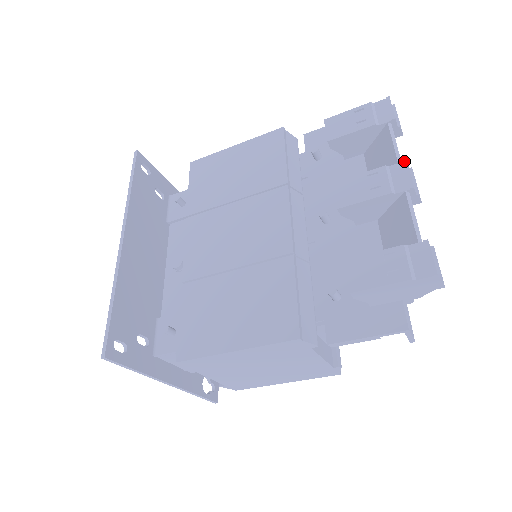
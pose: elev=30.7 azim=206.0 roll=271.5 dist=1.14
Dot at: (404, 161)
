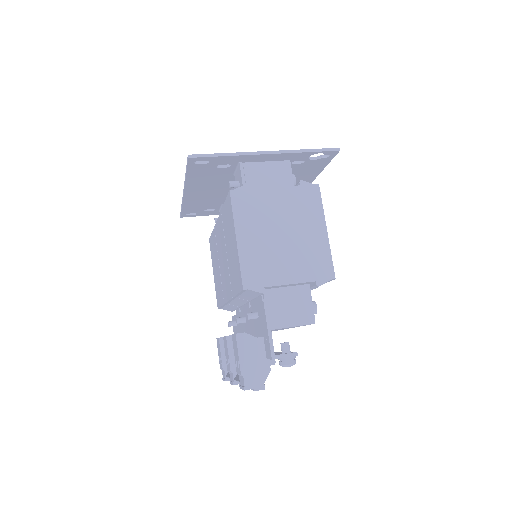
Dot at: (233, 384)
